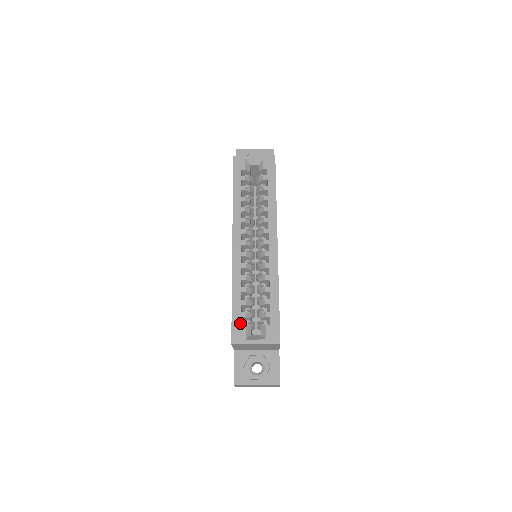
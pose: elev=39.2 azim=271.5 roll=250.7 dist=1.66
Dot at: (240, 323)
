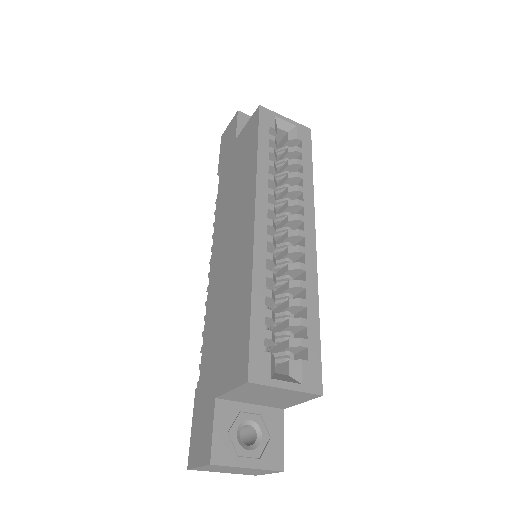
Dot at: (263, 347)
